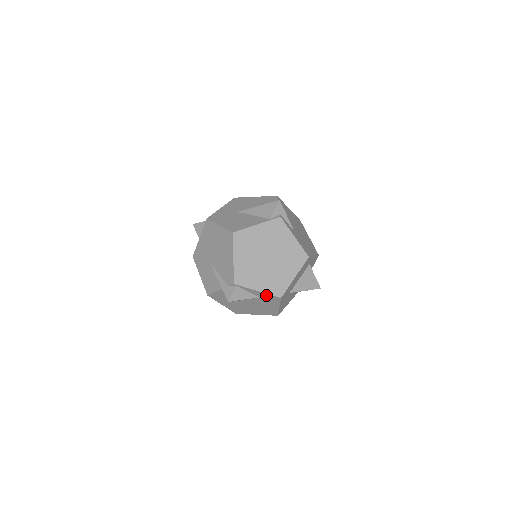
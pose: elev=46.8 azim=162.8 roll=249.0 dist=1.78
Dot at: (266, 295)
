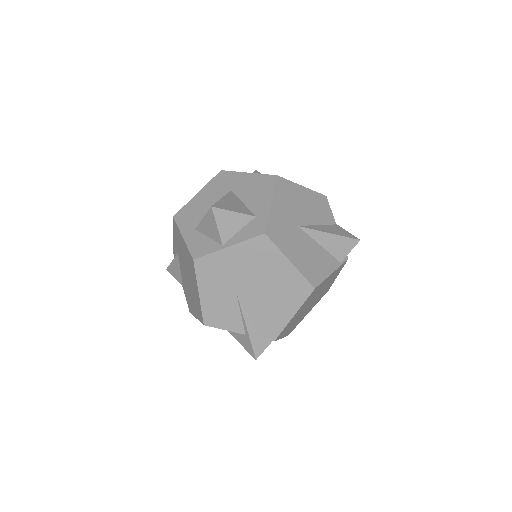
Dot at: occluded
